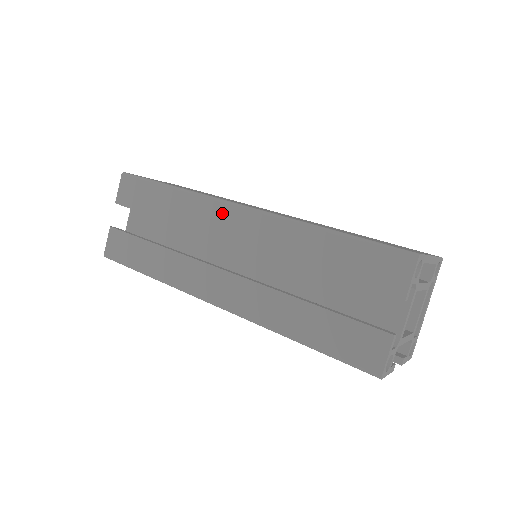
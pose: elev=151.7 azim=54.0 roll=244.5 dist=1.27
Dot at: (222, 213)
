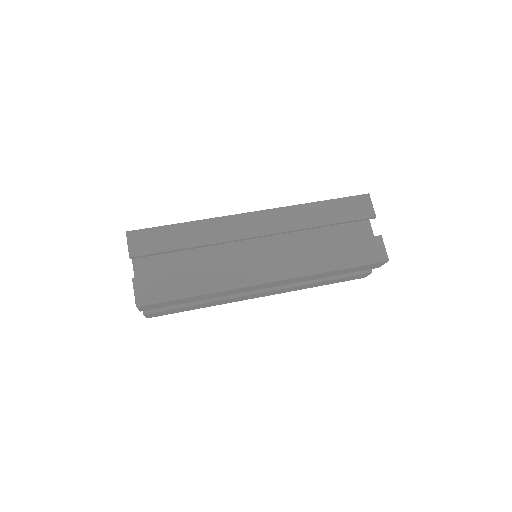
Dot at: (242, 222)
